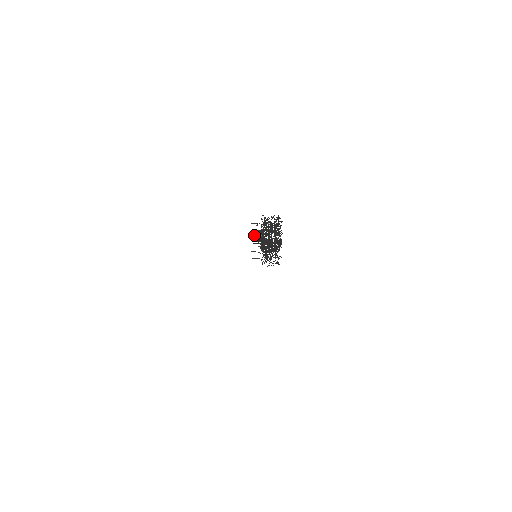
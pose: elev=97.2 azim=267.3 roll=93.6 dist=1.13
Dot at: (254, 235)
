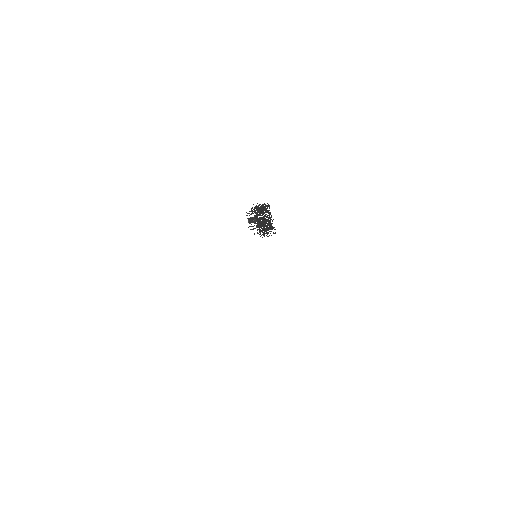
Dot at: (250, 221)
